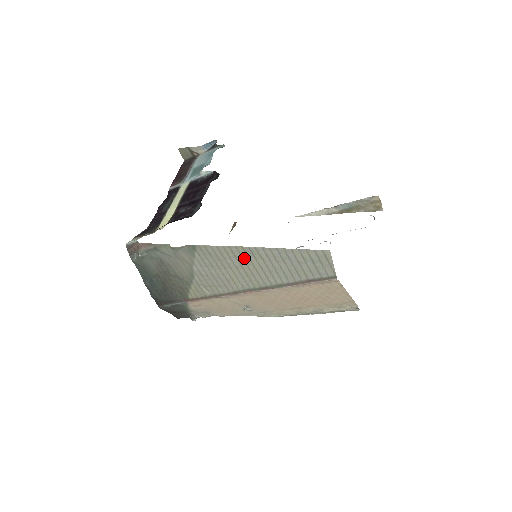
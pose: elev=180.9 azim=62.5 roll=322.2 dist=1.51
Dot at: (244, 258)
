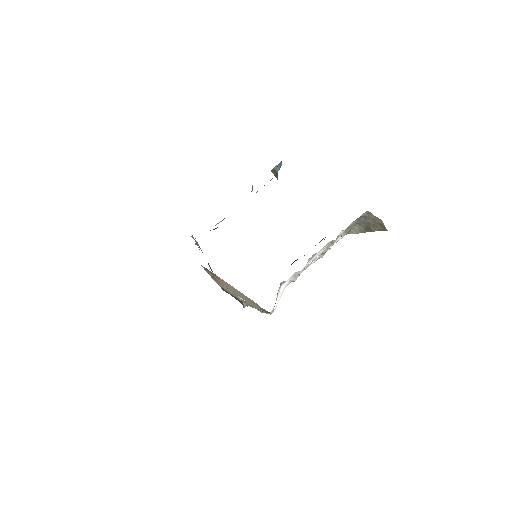
Dot at: occluded
